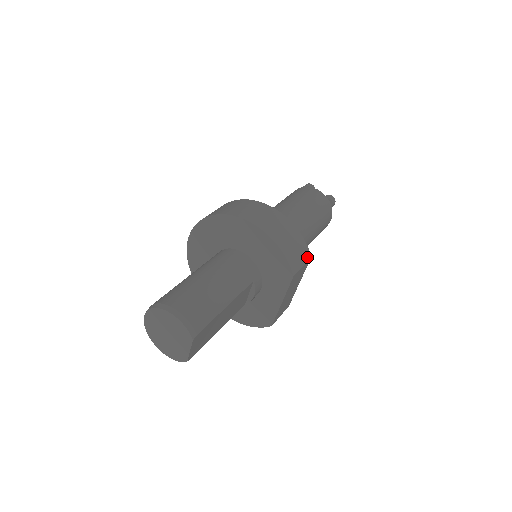
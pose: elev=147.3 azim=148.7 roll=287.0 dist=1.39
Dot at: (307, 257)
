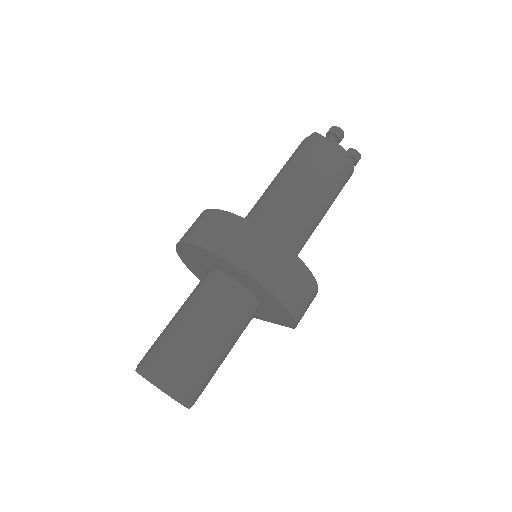
Dot at: (313, 299)
